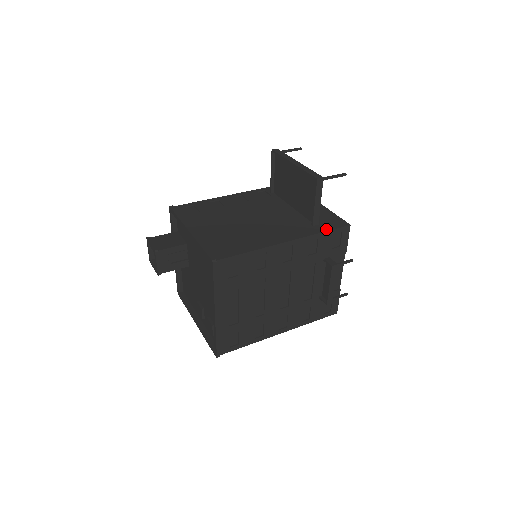
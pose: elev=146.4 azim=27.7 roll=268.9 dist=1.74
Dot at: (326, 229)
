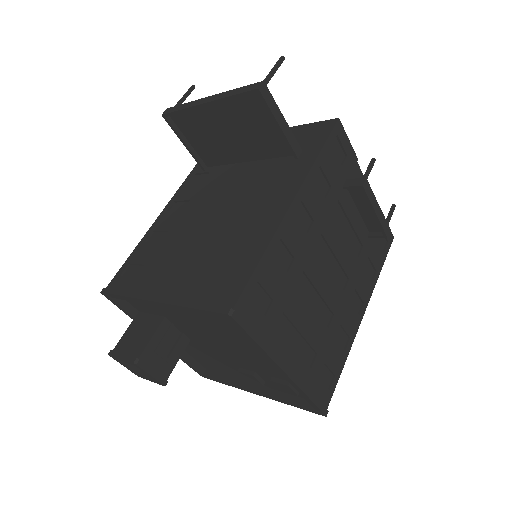
Dot at: (318, 147)
